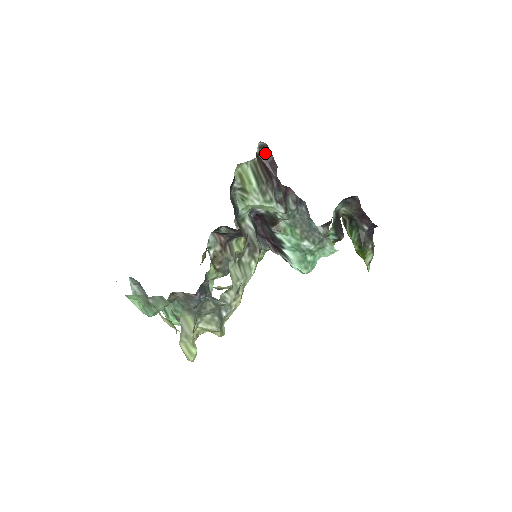
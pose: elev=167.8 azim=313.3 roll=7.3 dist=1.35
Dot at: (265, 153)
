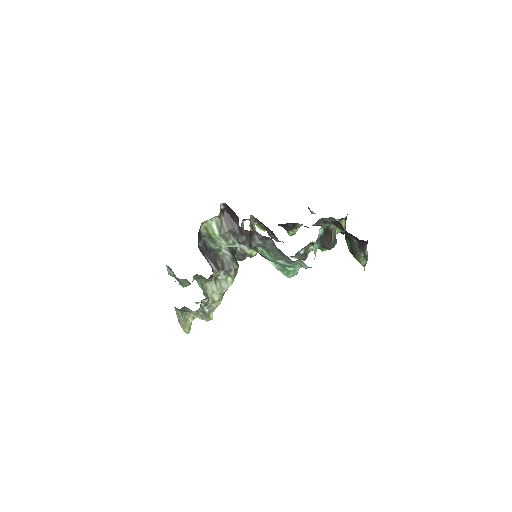
Dot at: (229, 209)
